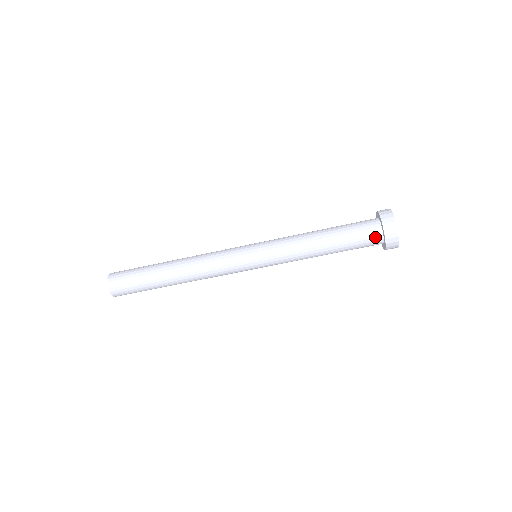
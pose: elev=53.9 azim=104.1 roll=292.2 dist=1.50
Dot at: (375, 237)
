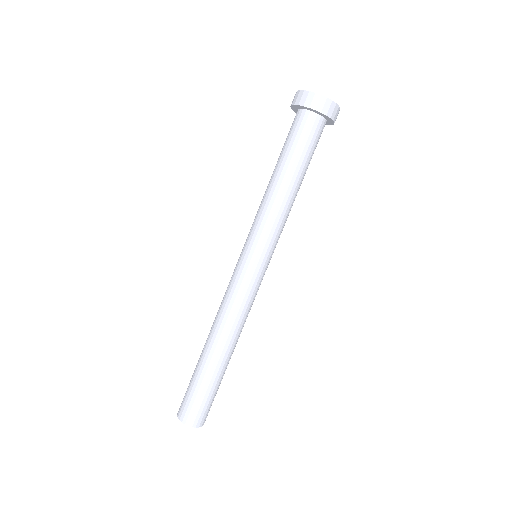
Dot at: (319, 126)
